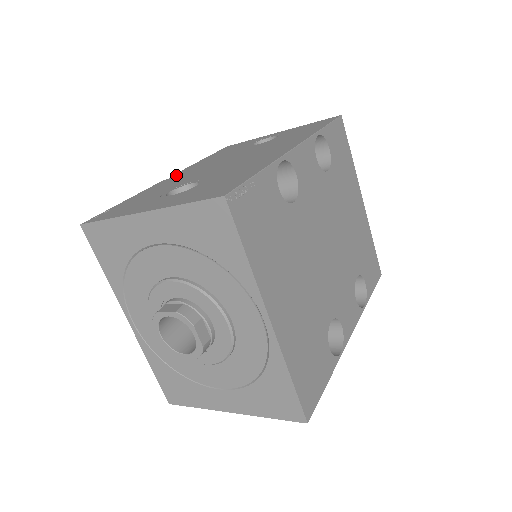
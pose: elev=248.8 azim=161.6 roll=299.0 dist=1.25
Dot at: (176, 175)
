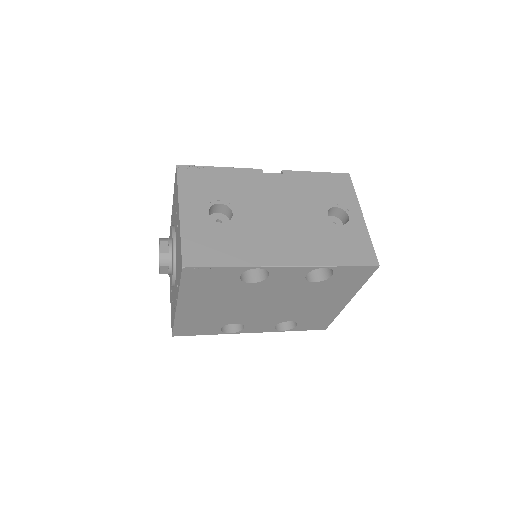
Dot at: (269, 175)
